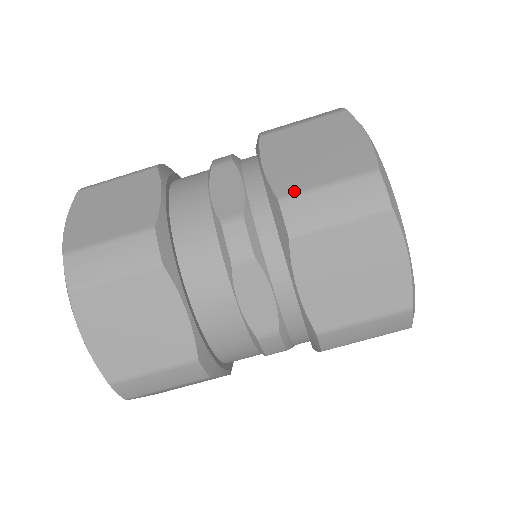
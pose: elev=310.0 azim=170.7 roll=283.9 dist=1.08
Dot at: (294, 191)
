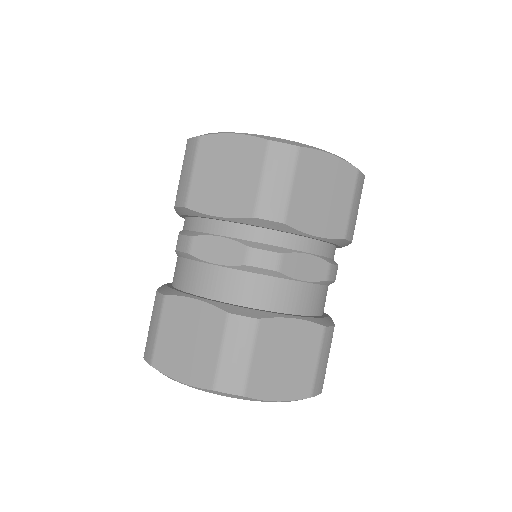
Dot at: (254, 204)
